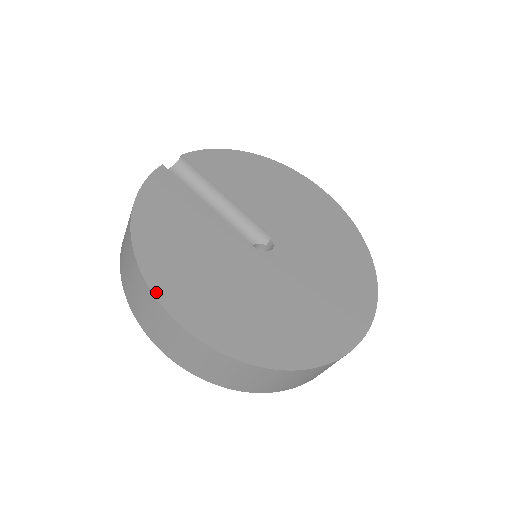
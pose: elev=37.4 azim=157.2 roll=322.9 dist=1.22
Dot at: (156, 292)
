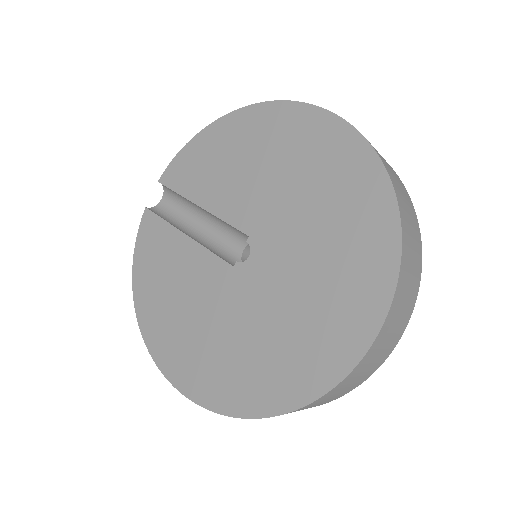
Dot at: (156, 360)
